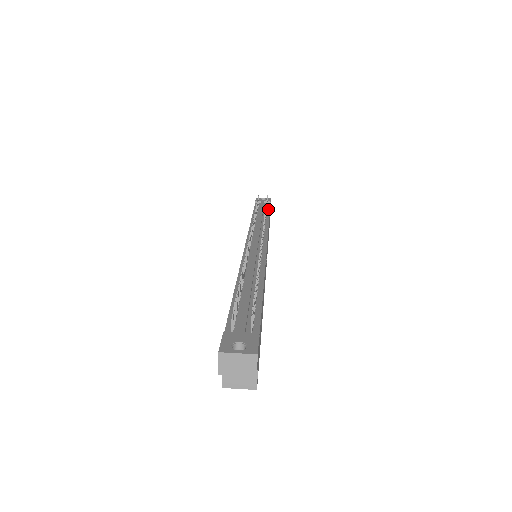
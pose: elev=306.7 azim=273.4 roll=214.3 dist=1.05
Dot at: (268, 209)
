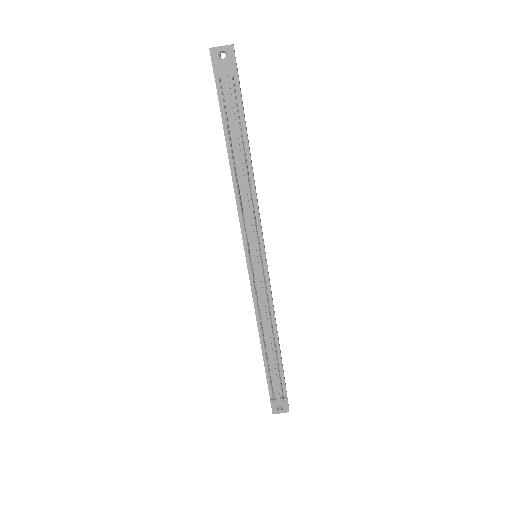
Dot at: (241, 115)
